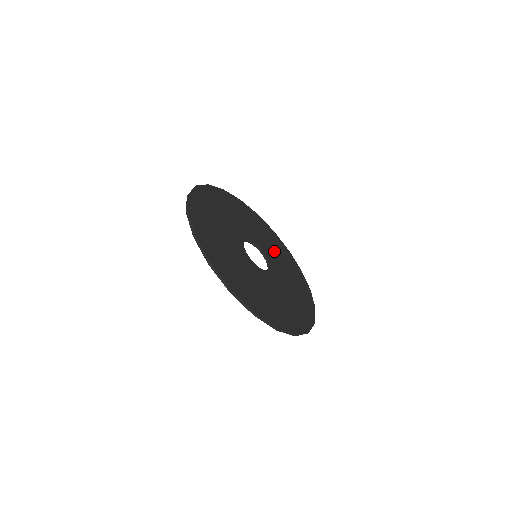
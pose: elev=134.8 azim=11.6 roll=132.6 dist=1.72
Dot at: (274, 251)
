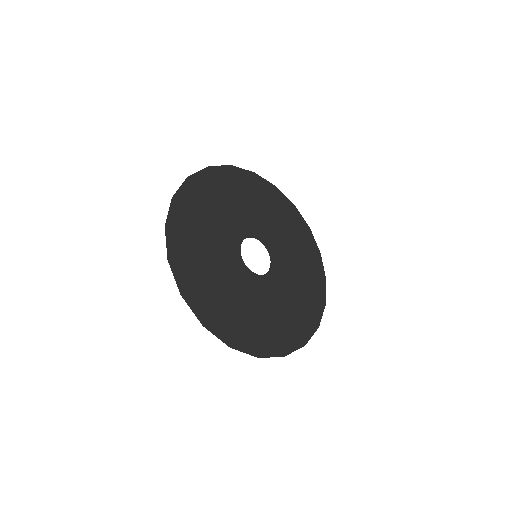
Dot at: (292, 252)
